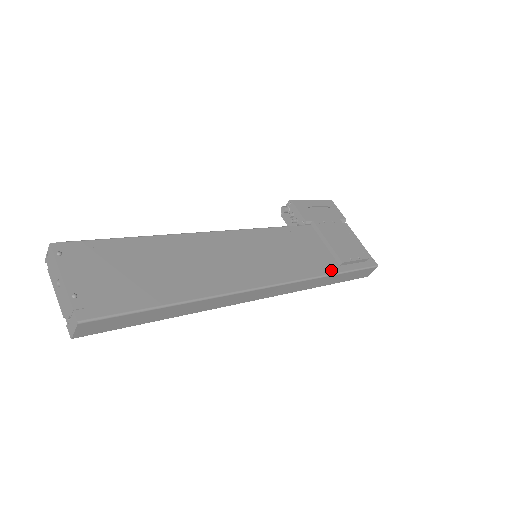
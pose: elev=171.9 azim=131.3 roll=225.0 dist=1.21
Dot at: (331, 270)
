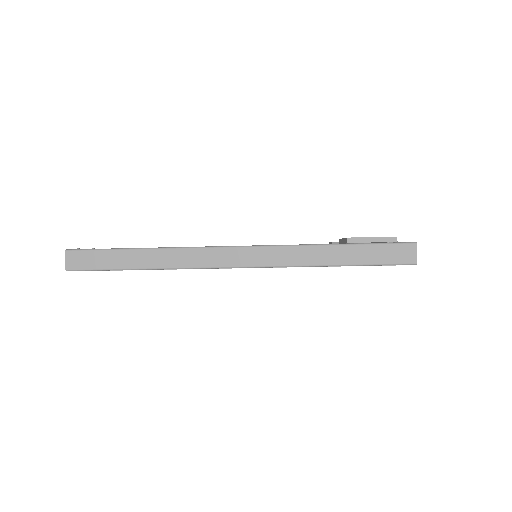
Dot at: (330, 244)
